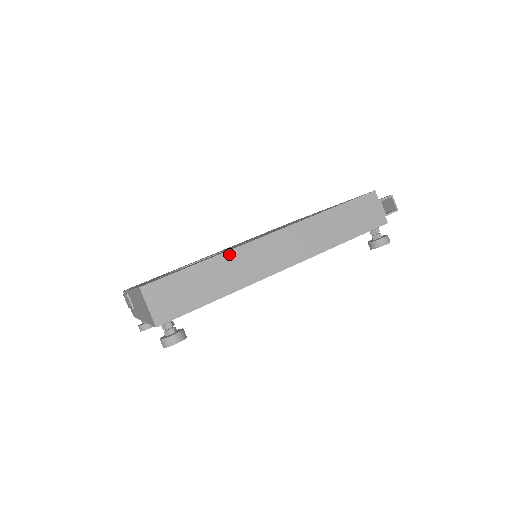
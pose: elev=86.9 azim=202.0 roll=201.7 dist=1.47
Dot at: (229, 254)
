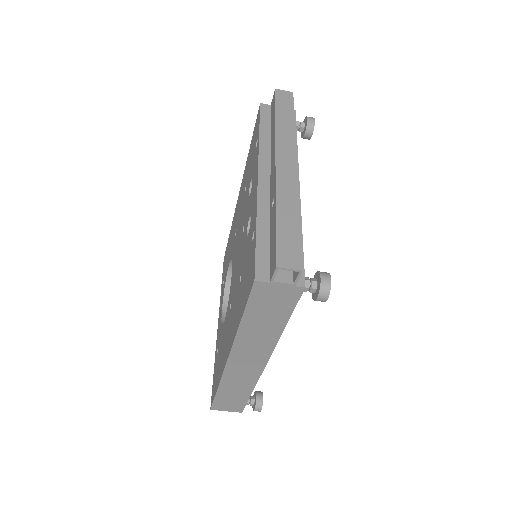
Dot at: (223, 381)
